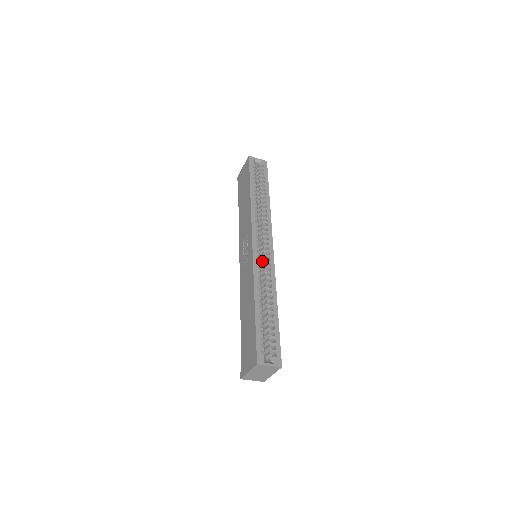
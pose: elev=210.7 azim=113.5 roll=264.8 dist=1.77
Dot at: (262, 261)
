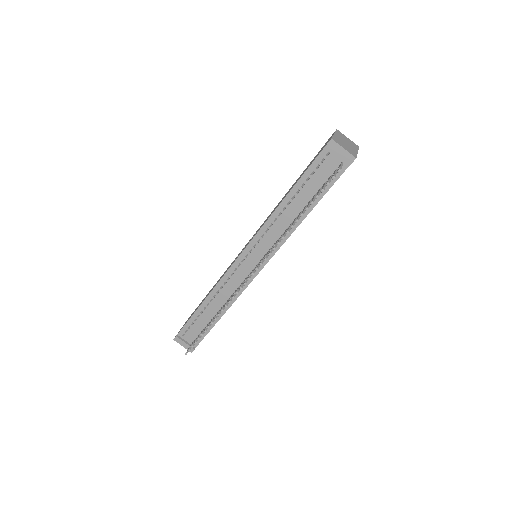
Dot at: occluded
